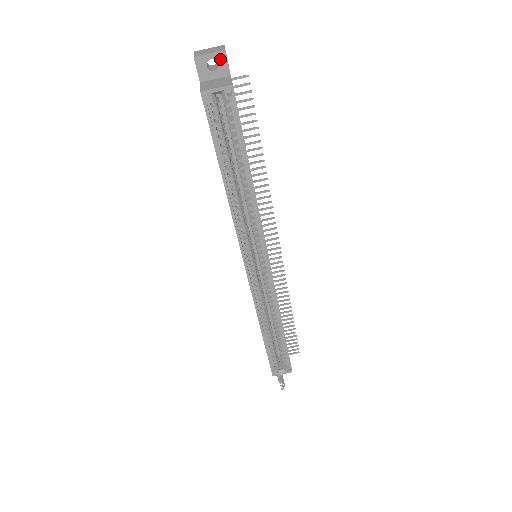
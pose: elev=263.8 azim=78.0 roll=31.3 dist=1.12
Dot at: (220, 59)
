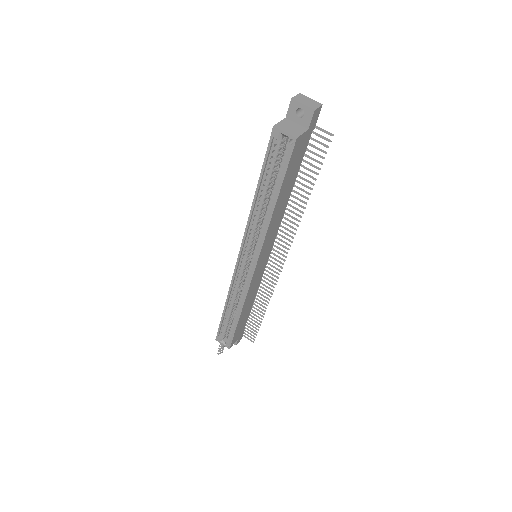
Dot at: (308, 113)
